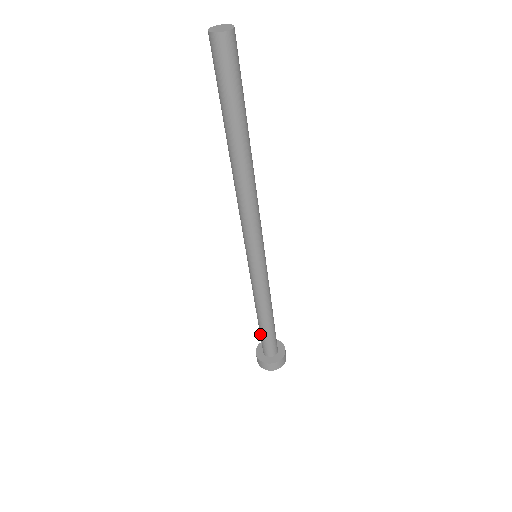
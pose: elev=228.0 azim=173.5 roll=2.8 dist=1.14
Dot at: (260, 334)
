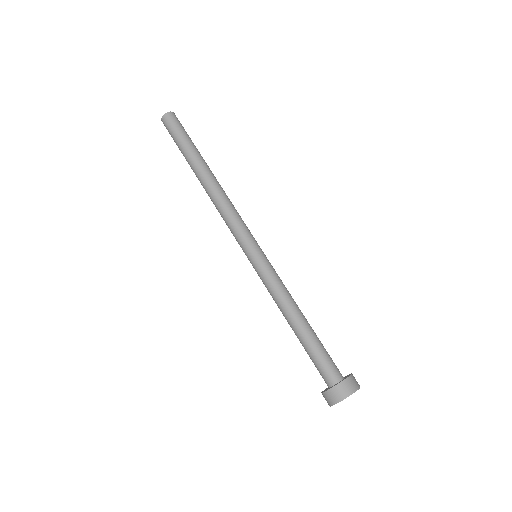
Dot at: (313, 351)
